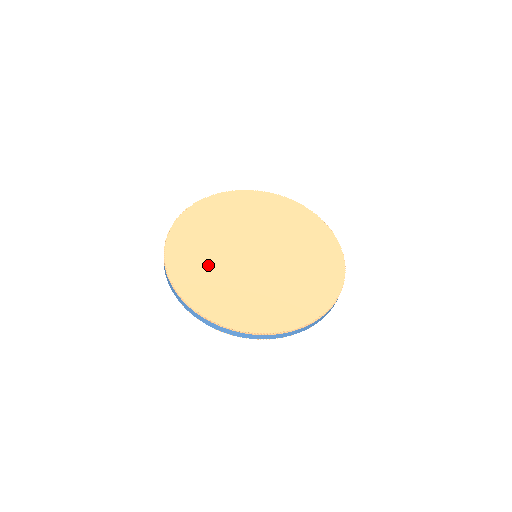
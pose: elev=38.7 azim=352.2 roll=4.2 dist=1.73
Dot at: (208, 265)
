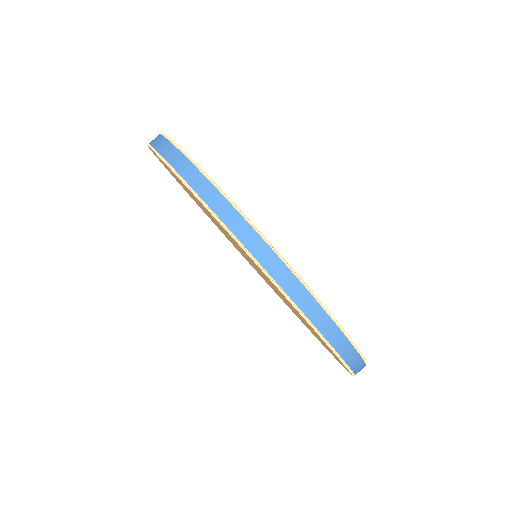
Dot at: occluded
